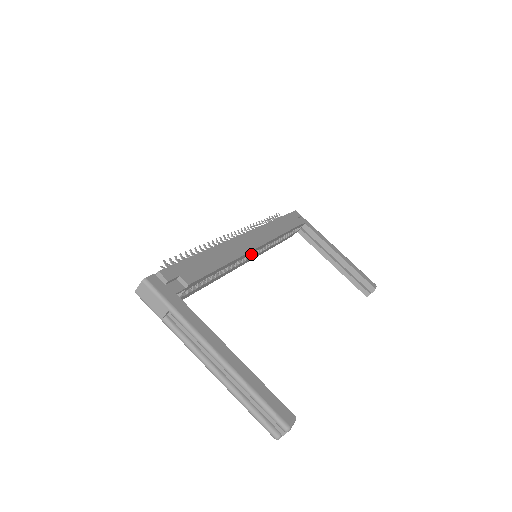
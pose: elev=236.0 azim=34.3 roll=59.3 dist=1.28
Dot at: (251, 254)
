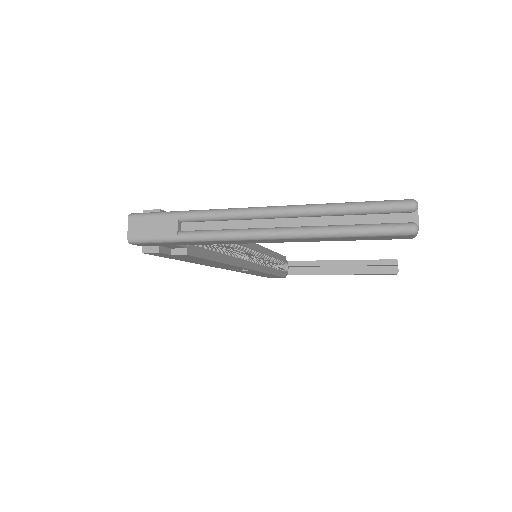
Dot at: (250, 260)
